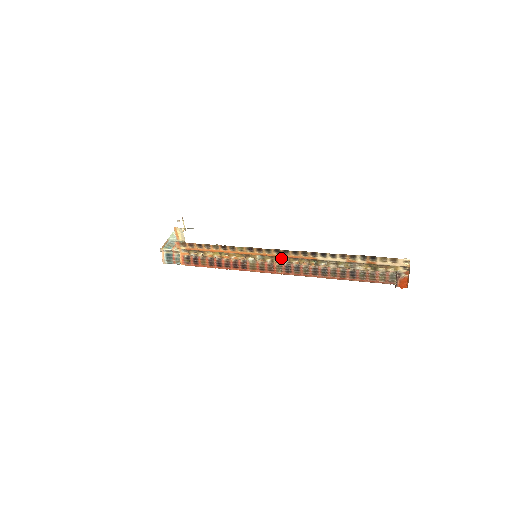
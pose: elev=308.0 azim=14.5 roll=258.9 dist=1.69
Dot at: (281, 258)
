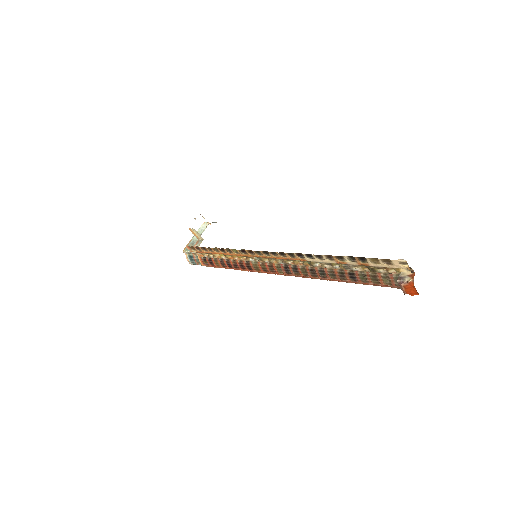
Dot at: (275, 259)
